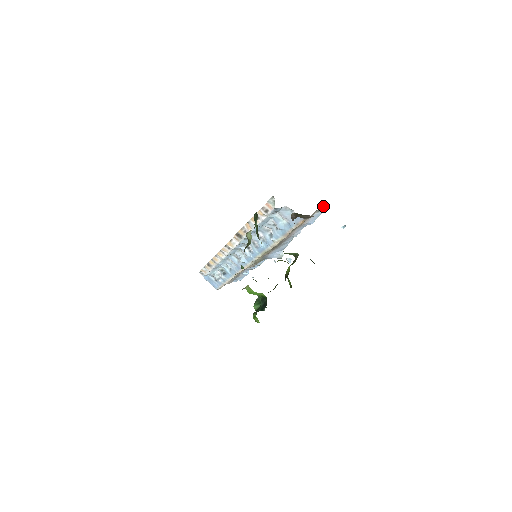
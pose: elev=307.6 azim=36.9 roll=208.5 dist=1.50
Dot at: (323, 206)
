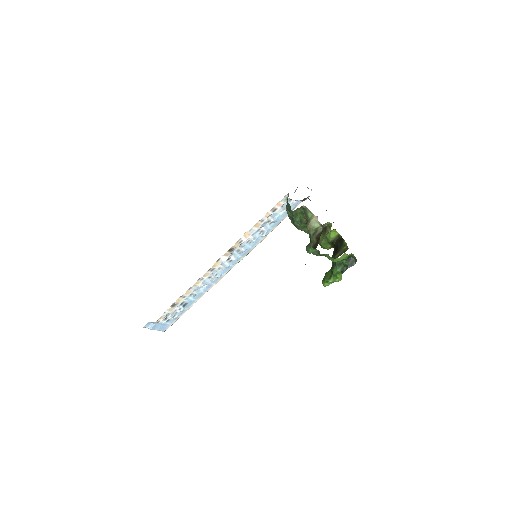
Dot at: (296, 189)
